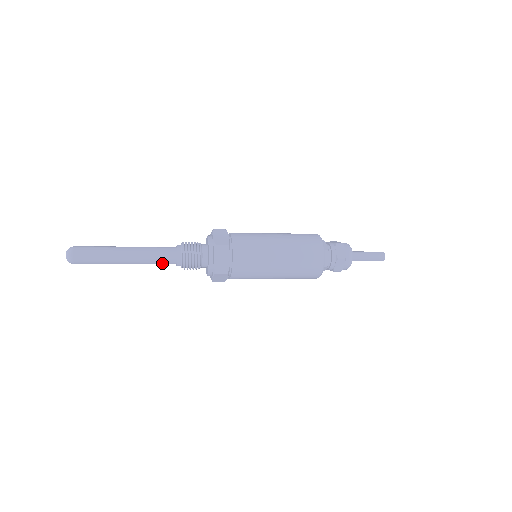
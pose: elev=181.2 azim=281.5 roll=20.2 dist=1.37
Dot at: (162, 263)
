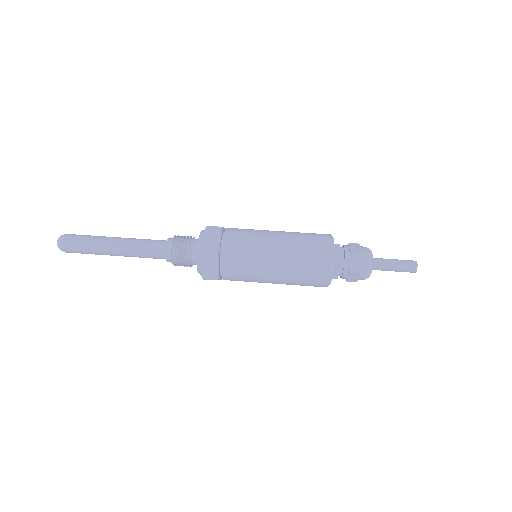
Dot at: occluded
